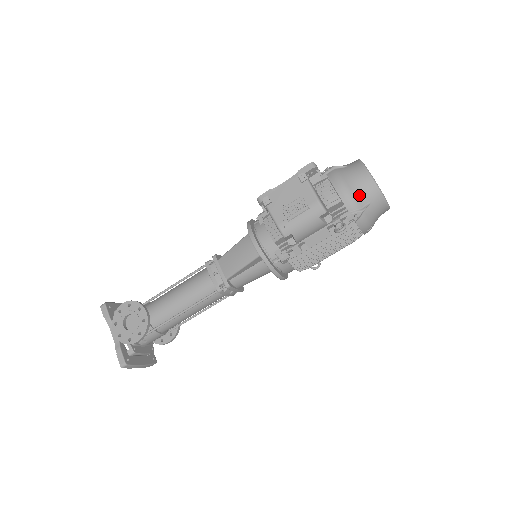
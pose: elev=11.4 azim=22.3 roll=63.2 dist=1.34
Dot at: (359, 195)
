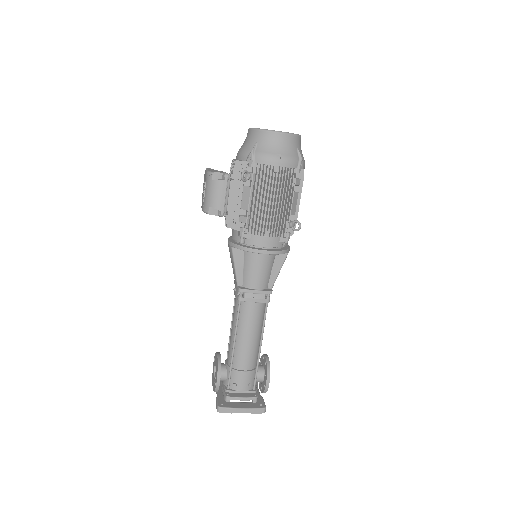
Dot at: (247, 146)
